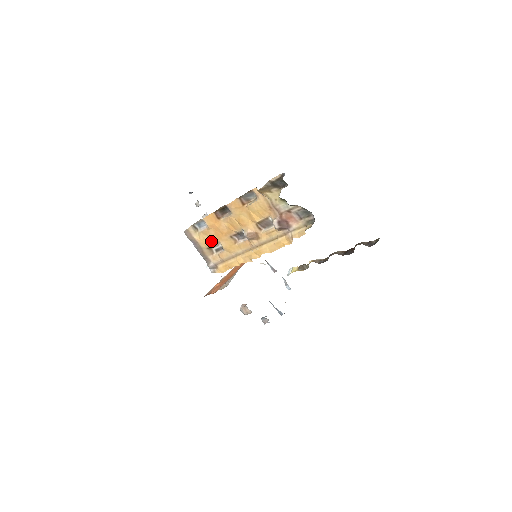
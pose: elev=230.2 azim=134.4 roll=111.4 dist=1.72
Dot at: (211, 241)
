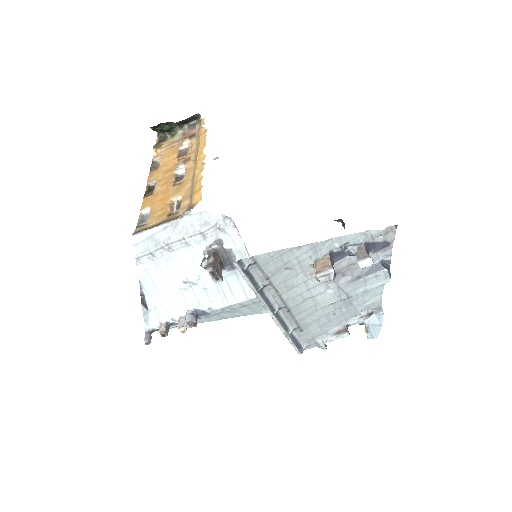
Dot at: (164, 209)
